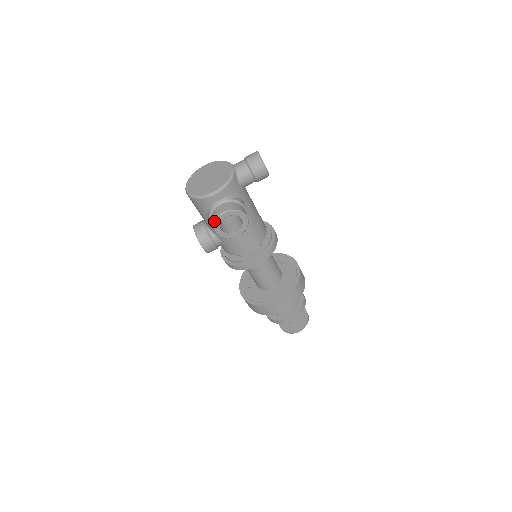
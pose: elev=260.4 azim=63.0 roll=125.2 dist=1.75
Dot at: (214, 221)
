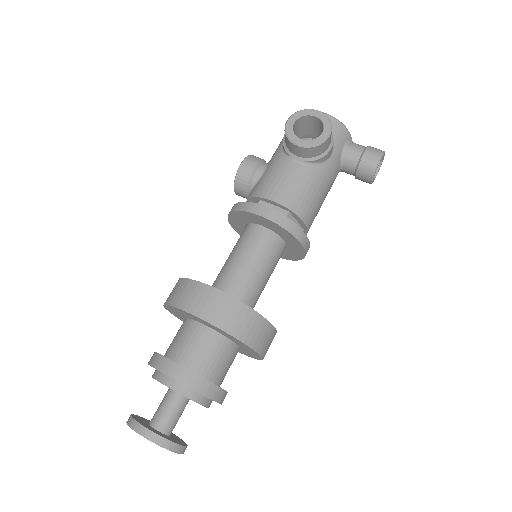
Dot at: (300, 111)
